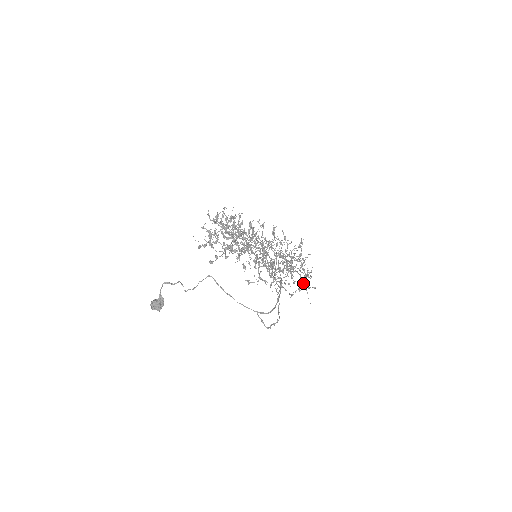
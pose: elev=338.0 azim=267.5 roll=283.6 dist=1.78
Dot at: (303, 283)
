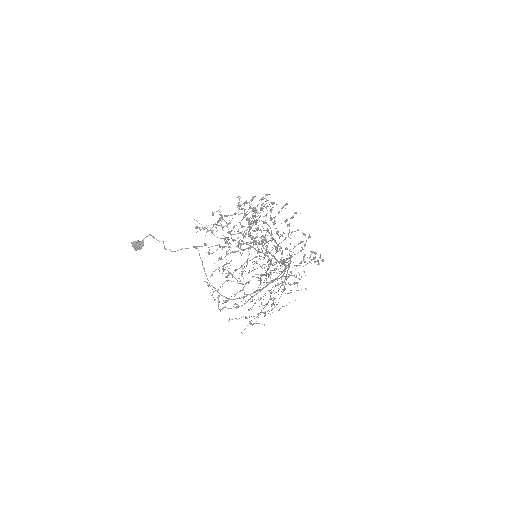
Dot at: (258, 314)
